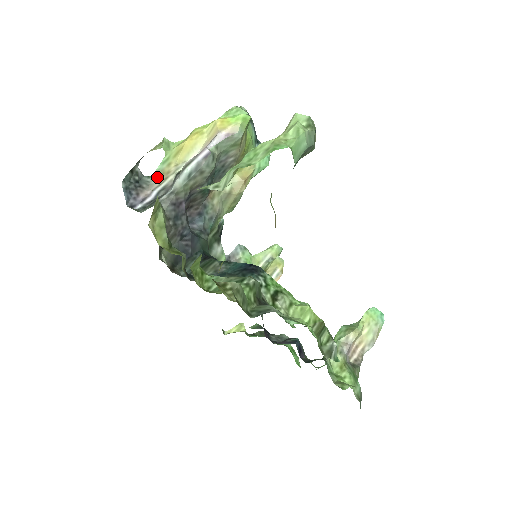
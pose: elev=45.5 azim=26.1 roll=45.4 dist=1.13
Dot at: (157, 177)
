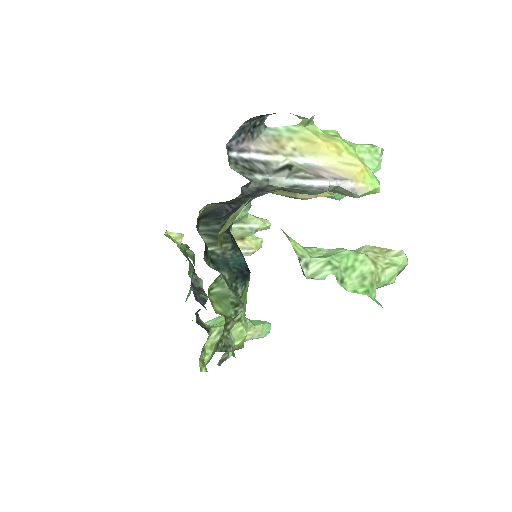
Dot at: (271, 137)
